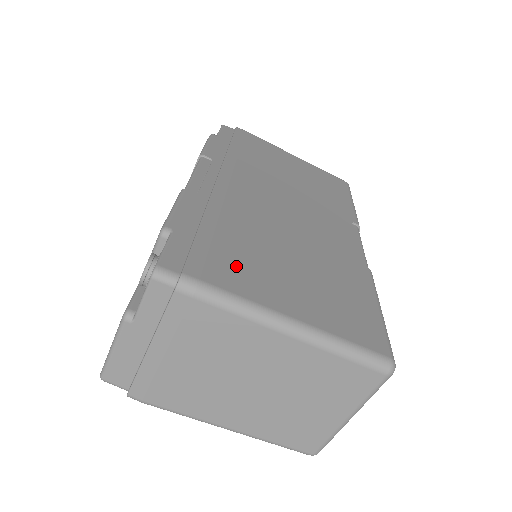
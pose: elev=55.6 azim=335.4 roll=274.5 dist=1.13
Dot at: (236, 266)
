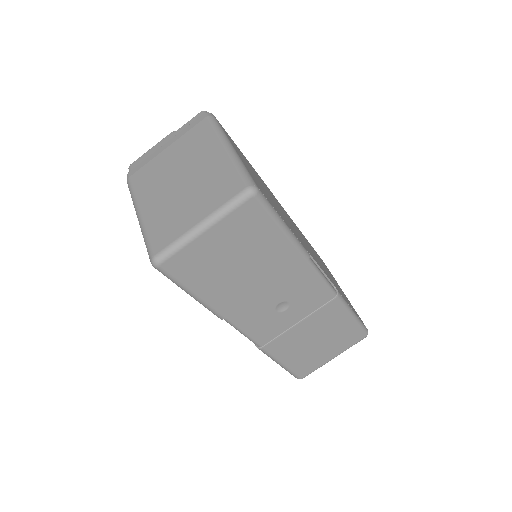
Dot at: (236, 146)
